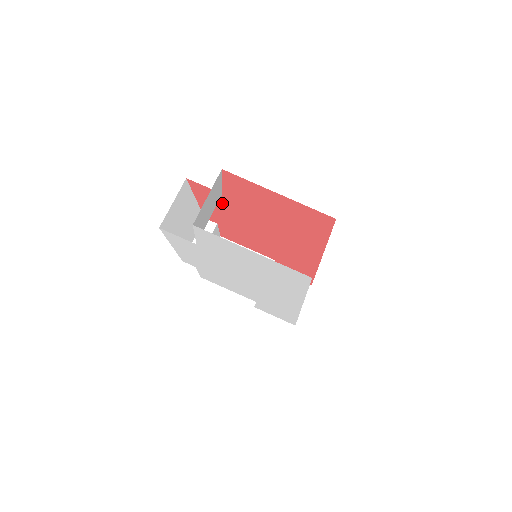
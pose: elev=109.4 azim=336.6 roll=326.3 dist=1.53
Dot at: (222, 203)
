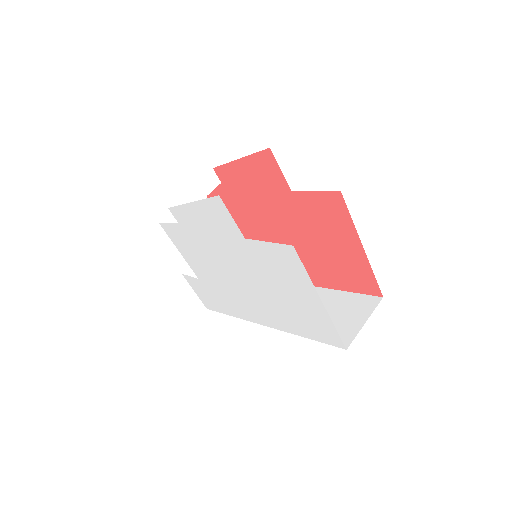
Dot at: (271, 189)
